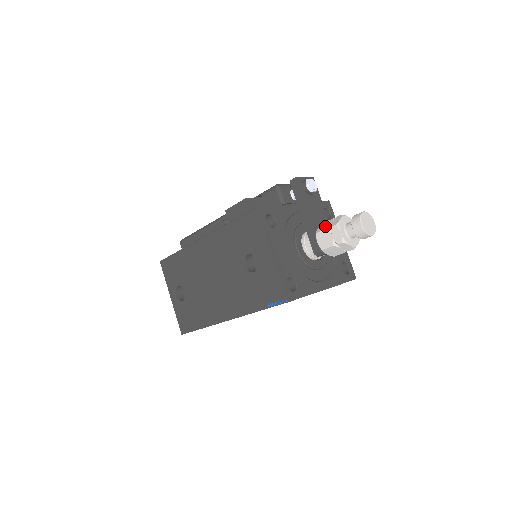
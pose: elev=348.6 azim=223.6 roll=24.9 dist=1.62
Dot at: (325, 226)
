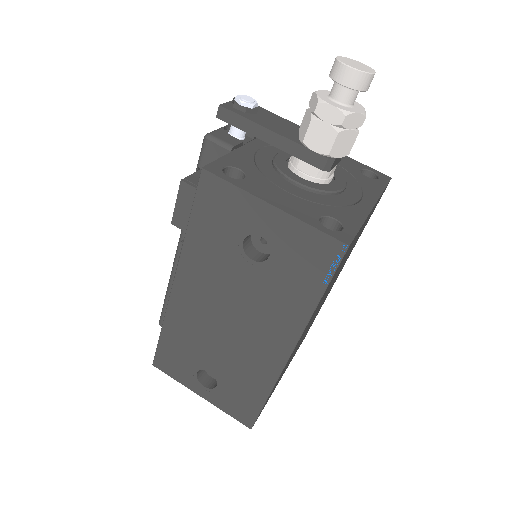
Dot at: (305, 124)
